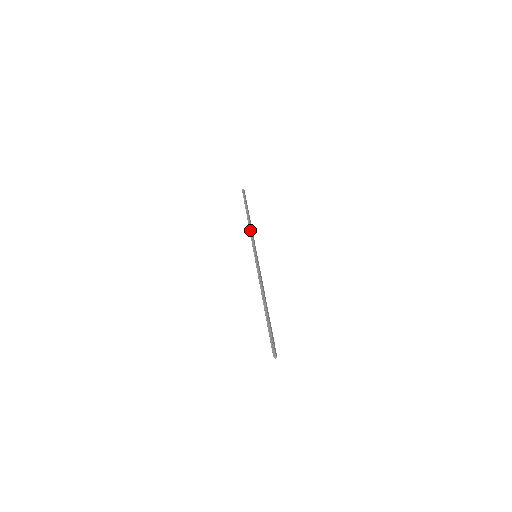
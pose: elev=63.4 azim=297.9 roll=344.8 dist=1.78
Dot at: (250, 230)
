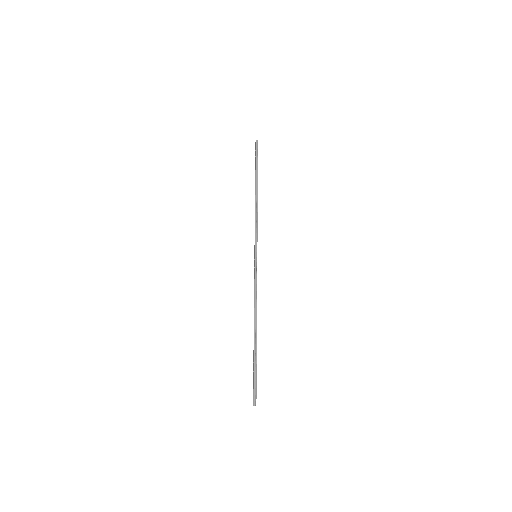
Dot at: (256, 213)
